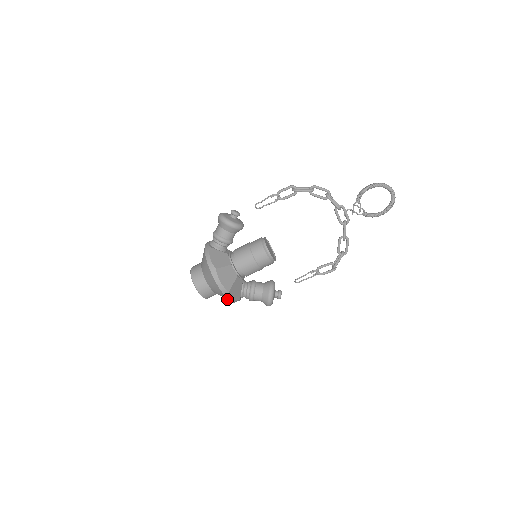
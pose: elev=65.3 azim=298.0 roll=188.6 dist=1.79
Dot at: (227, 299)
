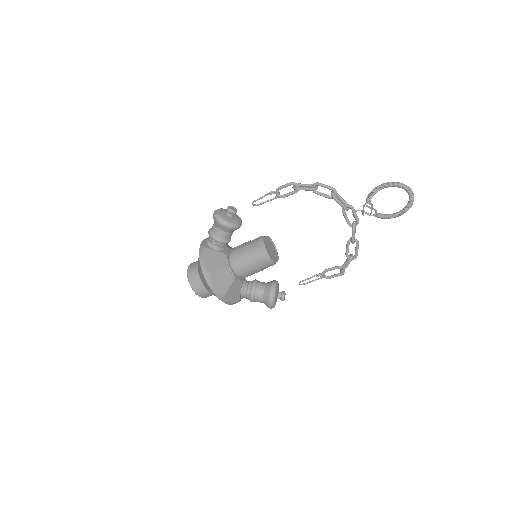
Dot at: occluded
